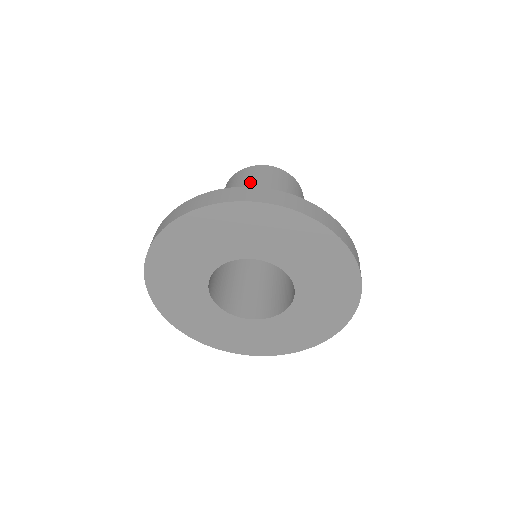
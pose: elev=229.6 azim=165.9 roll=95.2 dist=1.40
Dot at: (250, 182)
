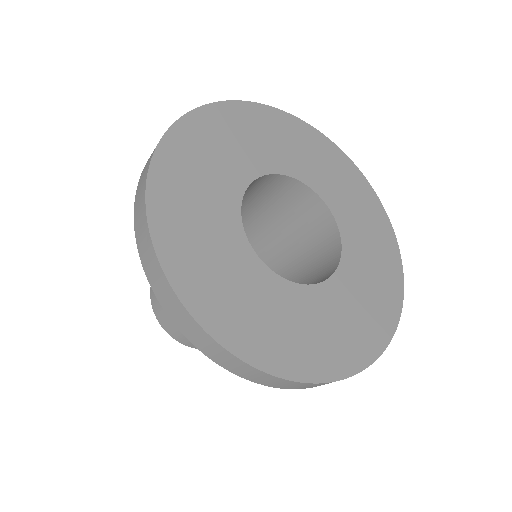
Dot at: occluded
